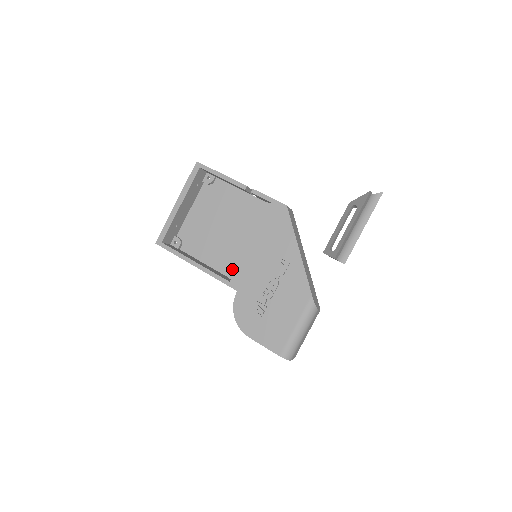
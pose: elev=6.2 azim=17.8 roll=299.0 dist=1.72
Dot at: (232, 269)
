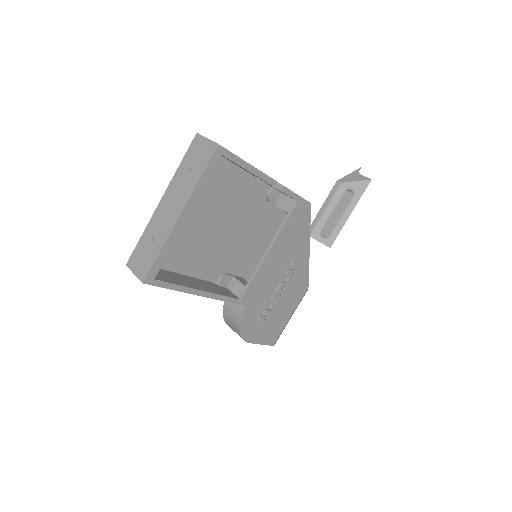
Dot at: (220, 273)
